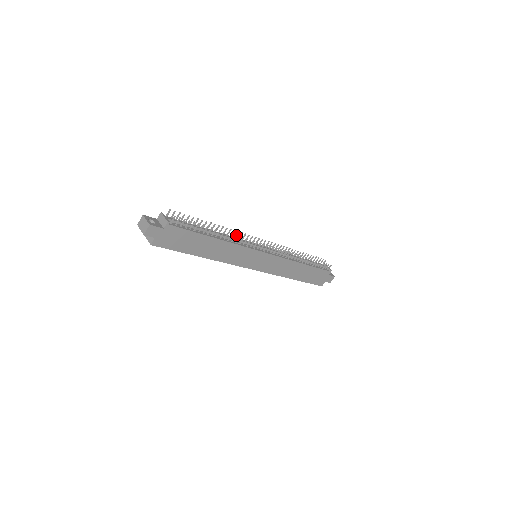
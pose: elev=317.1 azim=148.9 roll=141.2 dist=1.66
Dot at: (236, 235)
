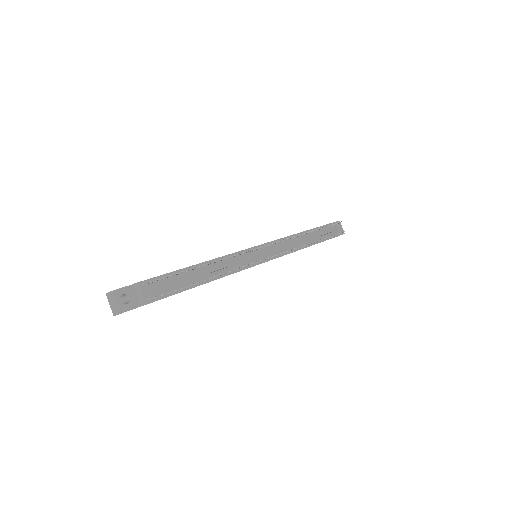
Dot at: (234, 270)
